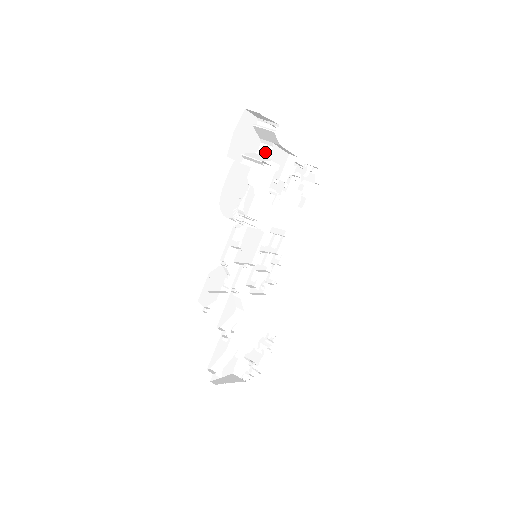
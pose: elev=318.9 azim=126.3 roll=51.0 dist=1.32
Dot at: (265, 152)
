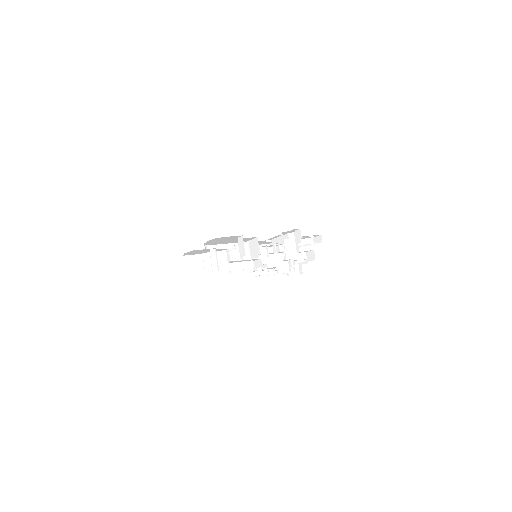
Dot at: (227, 257)
